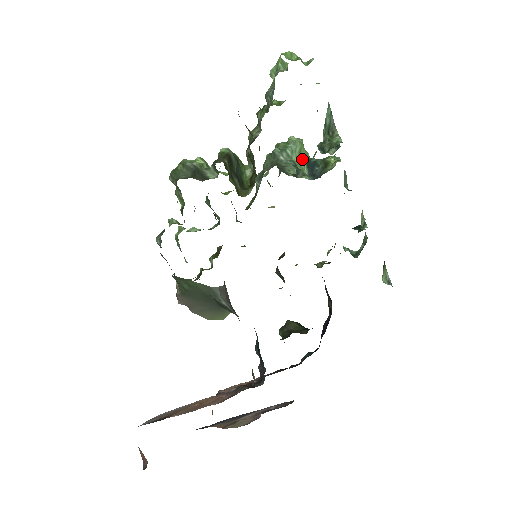
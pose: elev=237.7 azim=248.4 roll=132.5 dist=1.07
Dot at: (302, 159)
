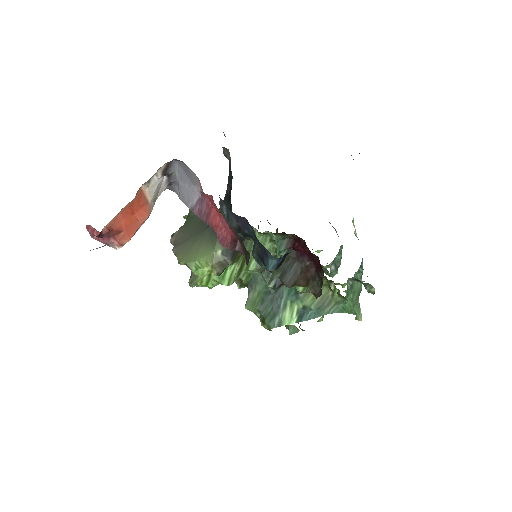
Dot at: occluded
